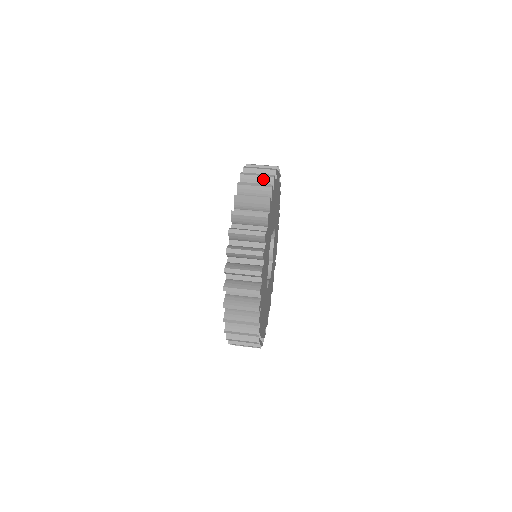
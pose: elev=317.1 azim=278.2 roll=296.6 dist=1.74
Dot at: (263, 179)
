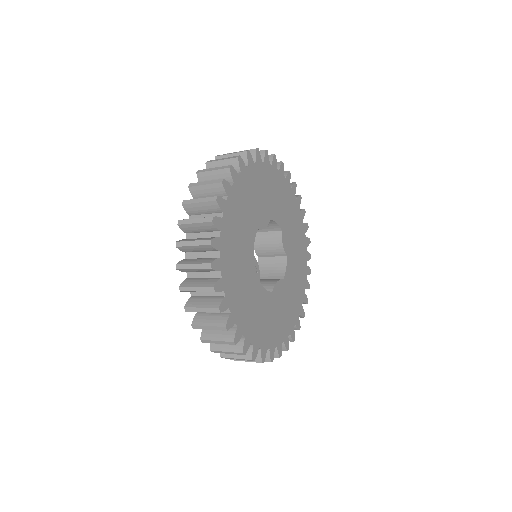
Dot at: (219, 173)
